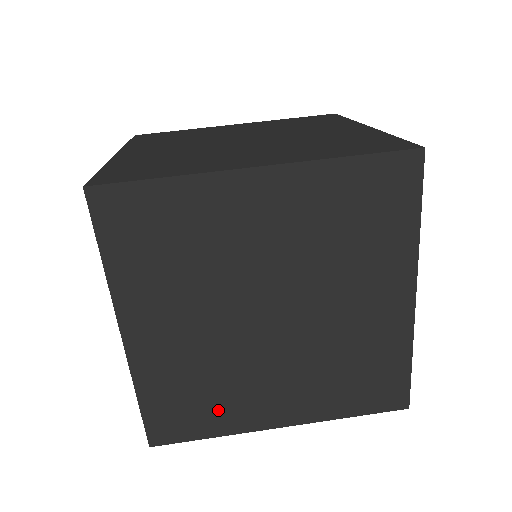
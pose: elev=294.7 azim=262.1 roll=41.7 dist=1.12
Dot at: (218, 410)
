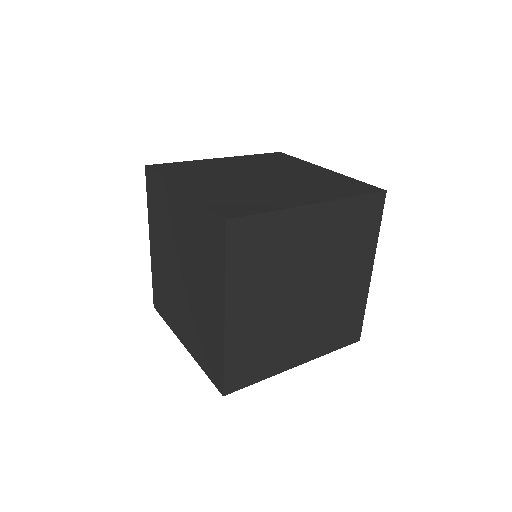
Dot at: (263, 202)
